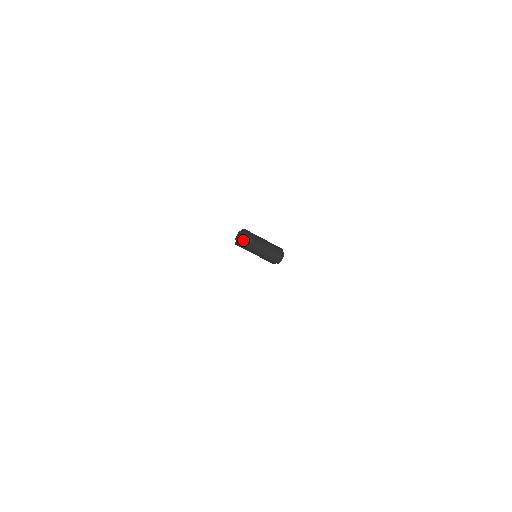
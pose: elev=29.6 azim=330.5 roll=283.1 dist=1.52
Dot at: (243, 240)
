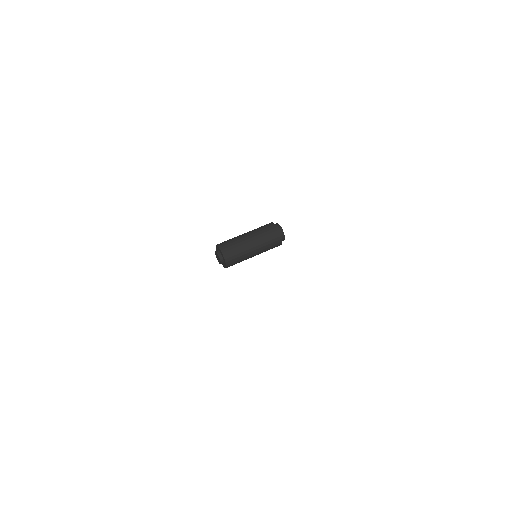
Dot at: (226, 255)
